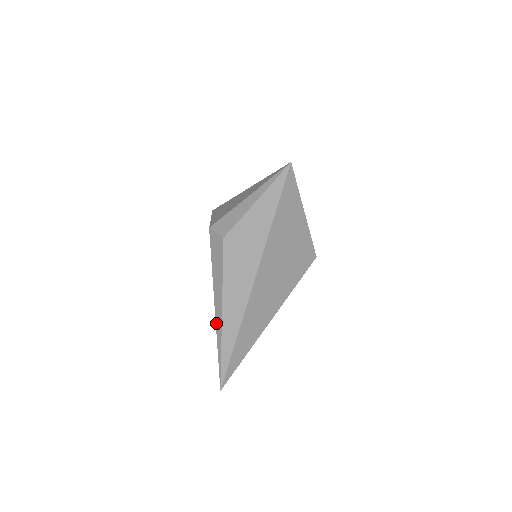
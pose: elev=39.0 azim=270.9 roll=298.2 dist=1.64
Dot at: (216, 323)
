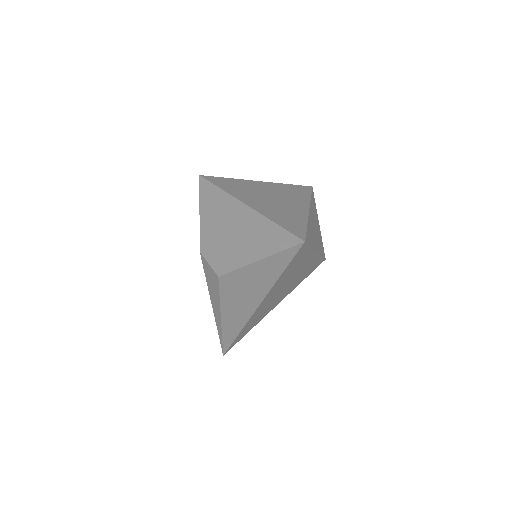
Dot at: (215, 320)
